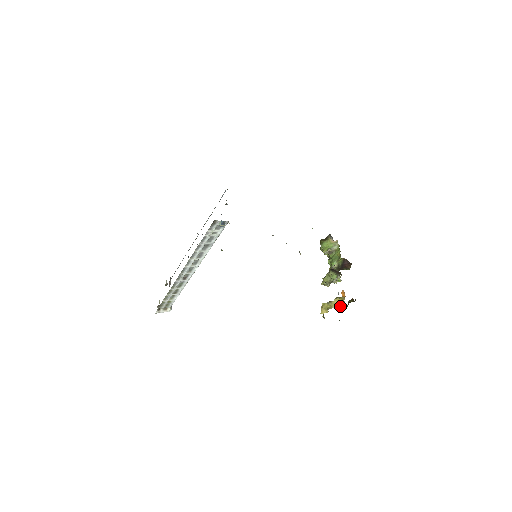
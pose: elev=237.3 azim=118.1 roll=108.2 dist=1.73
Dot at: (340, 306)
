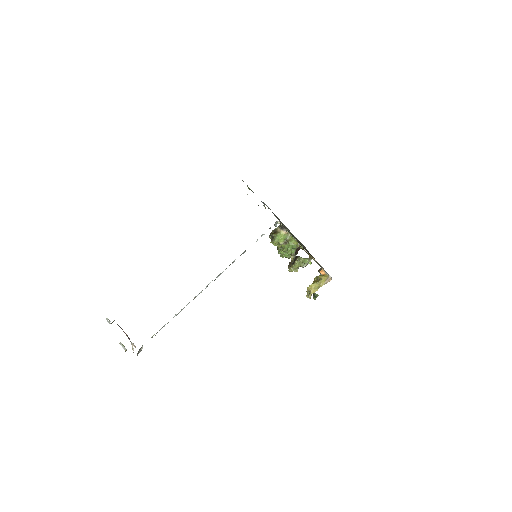
Dot at: occluded
